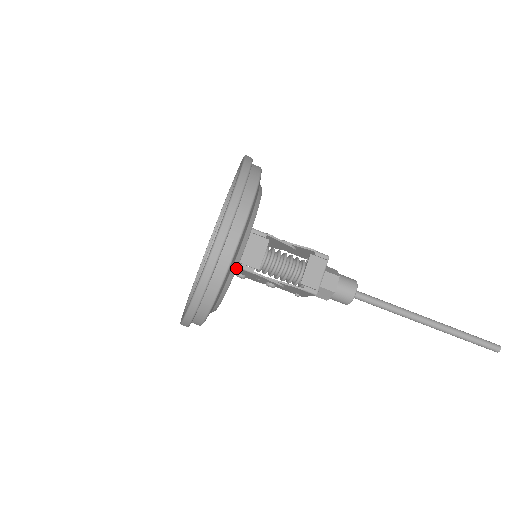
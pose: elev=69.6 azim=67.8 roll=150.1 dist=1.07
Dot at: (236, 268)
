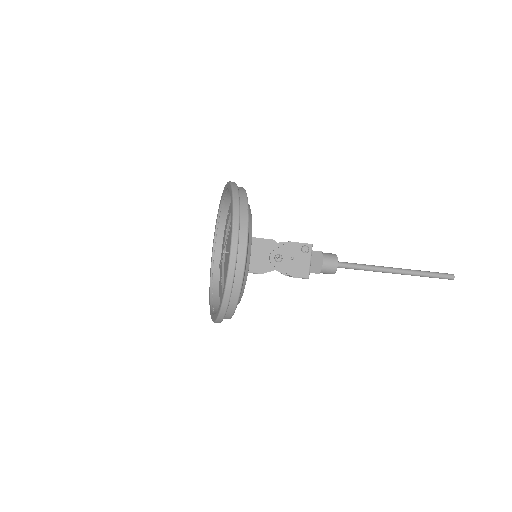
Dot at: occluded
